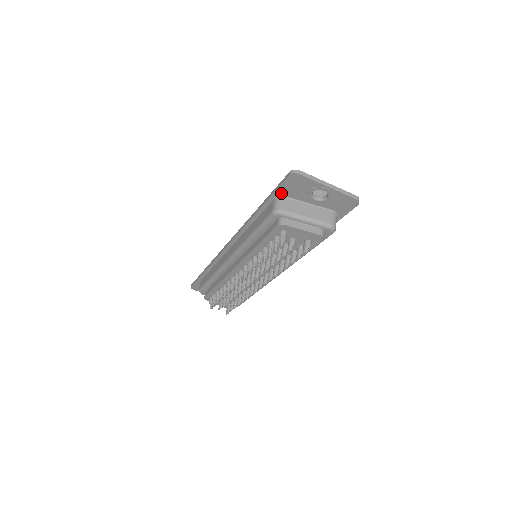
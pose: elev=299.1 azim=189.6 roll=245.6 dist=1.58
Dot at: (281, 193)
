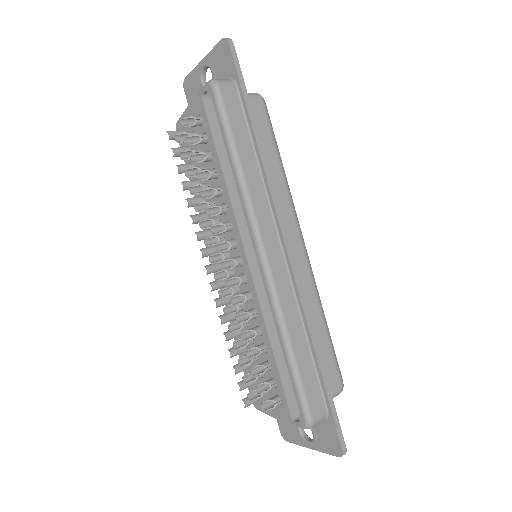
Dot at: occluded
